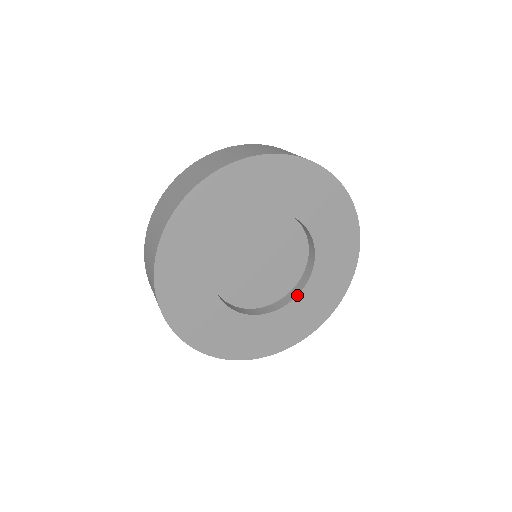
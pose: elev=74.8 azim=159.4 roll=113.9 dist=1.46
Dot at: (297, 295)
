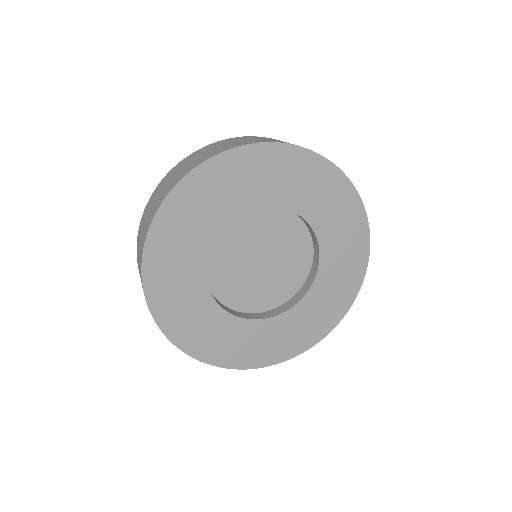
Dot at: (318, 248)
